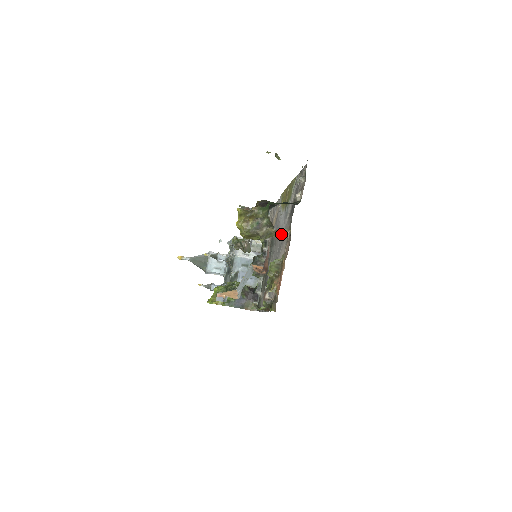
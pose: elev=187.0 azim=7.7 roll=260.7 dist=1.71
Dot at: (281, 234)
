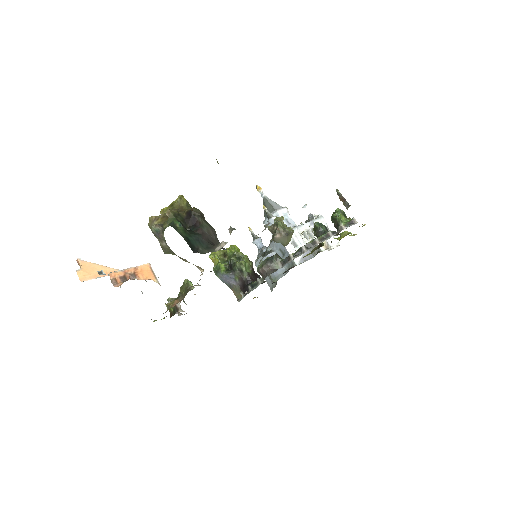
Dot at: occluded
